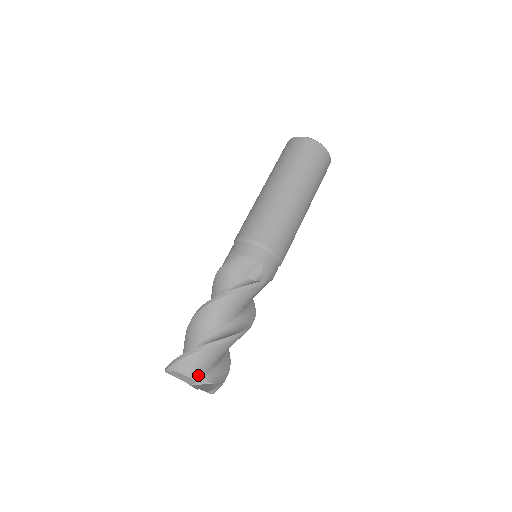
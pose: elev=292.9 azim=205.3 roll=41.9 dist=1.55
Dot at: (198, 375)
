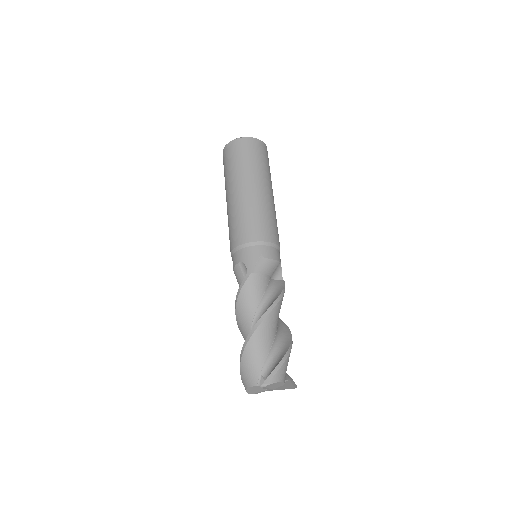
Dot at: occluded
